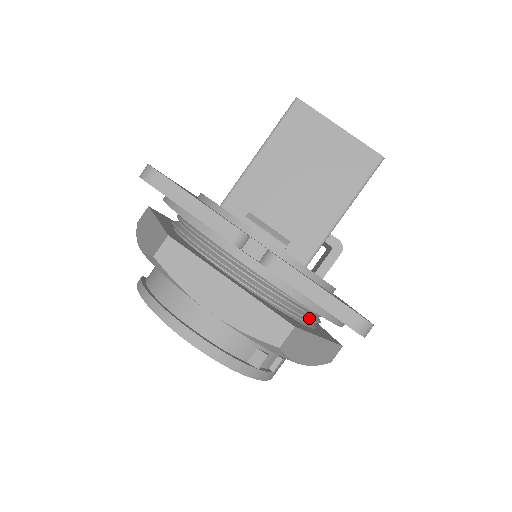
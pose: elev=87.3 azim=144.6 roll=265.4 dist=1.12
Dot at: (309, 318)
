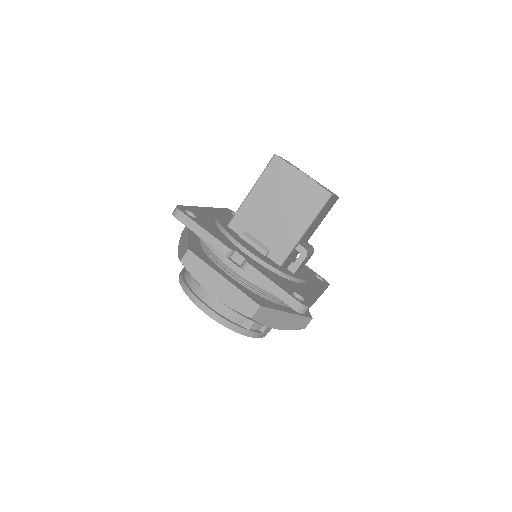
Dot at: (281, 300)
